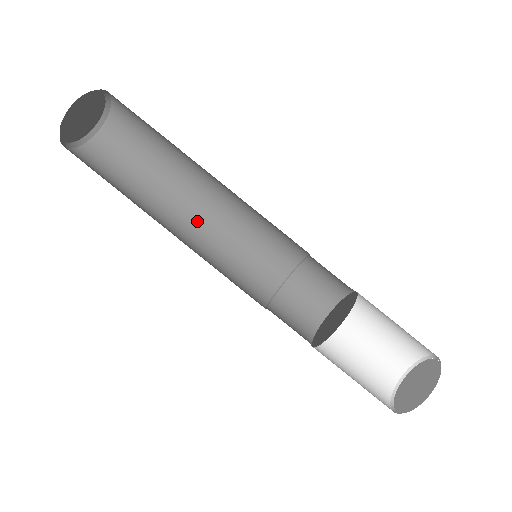
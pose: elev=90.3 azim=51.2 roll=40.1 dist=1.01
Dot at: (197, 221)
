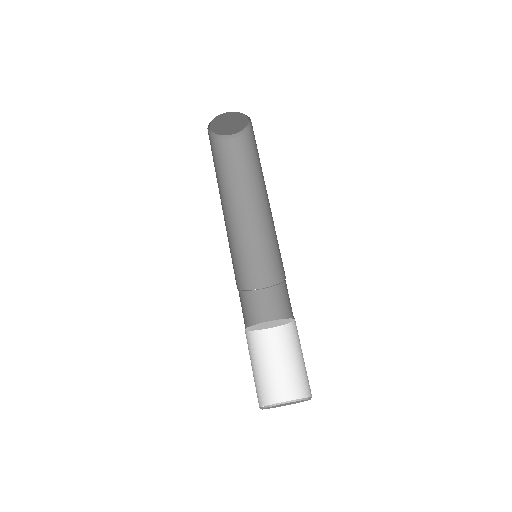
Dot at: (260, 214)
